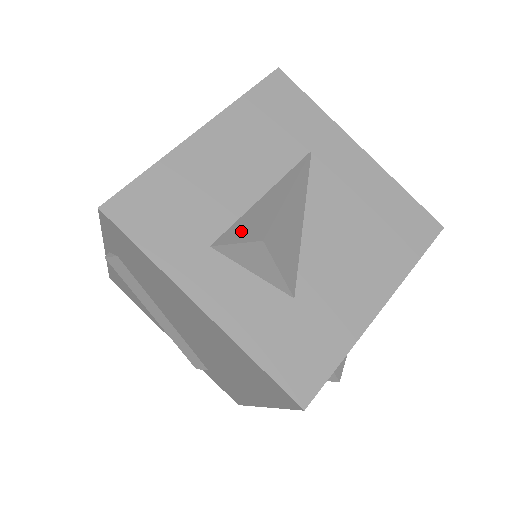
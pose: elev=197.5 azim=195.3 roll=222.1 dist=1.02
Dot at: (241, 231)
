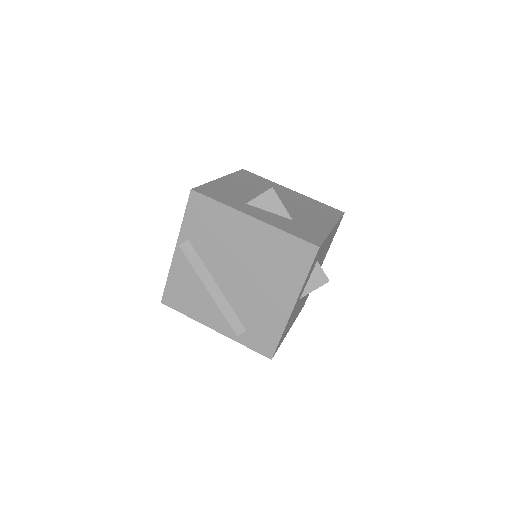
Dot at: occluded
